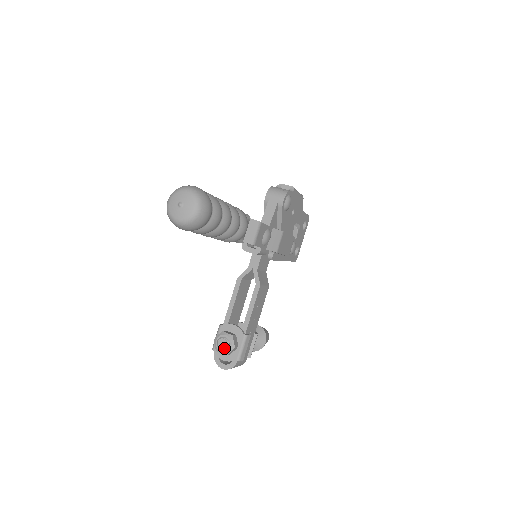
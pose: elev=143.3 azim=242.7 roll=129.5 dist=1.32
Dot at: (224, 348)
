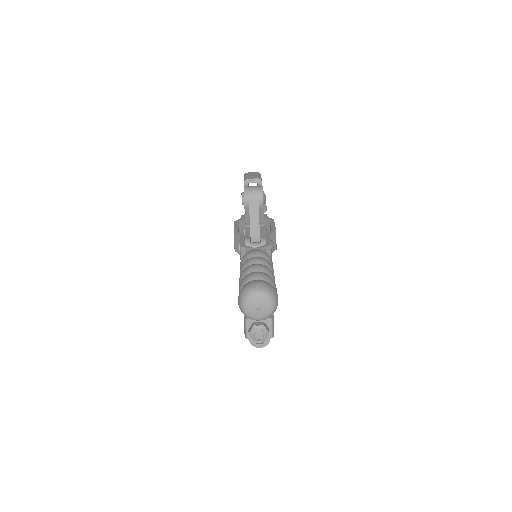
Dot at: (262, 338)
